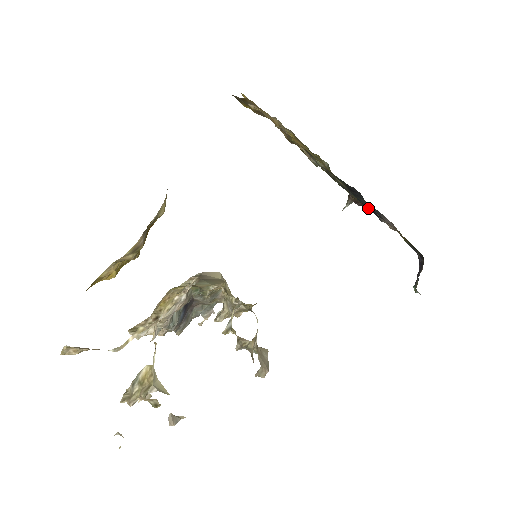
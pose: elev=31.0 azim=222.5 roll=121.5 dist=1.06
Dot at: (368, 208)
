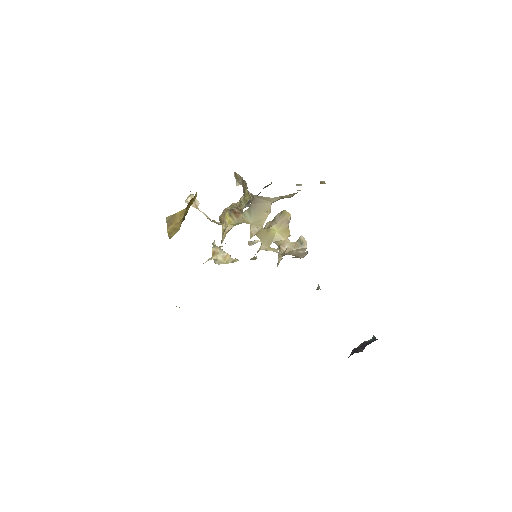
Dot at: occluded
